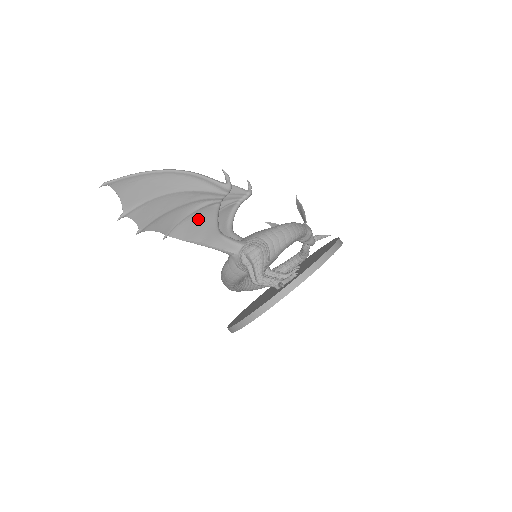
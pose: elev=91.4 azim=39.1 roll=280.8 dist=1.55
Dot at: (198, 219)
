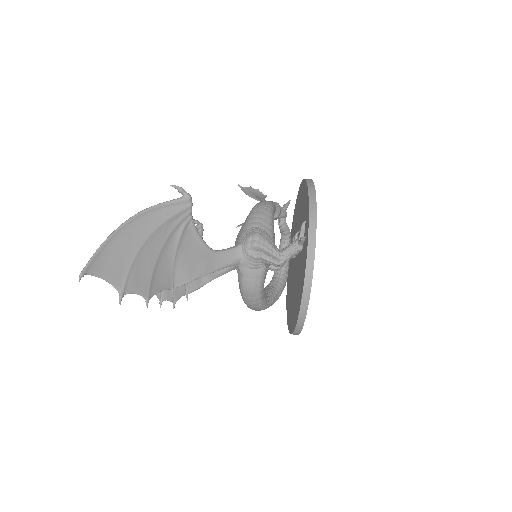
Dot at: (186, 250)
